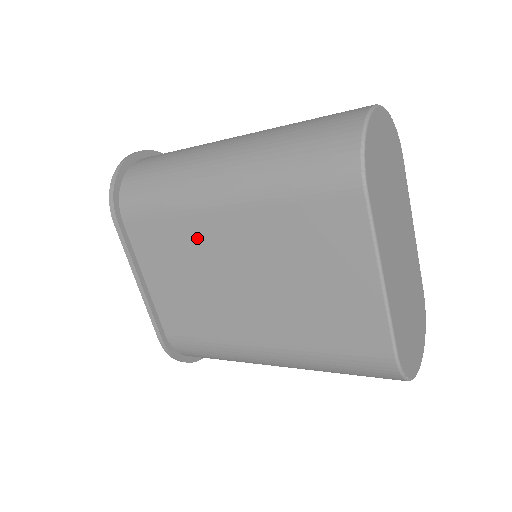
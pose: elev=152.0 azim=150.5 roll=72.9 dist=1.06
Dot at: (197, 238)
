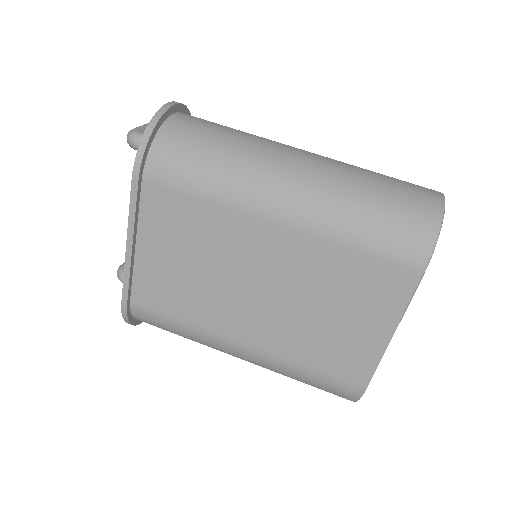
Dot at: (230, 236)
